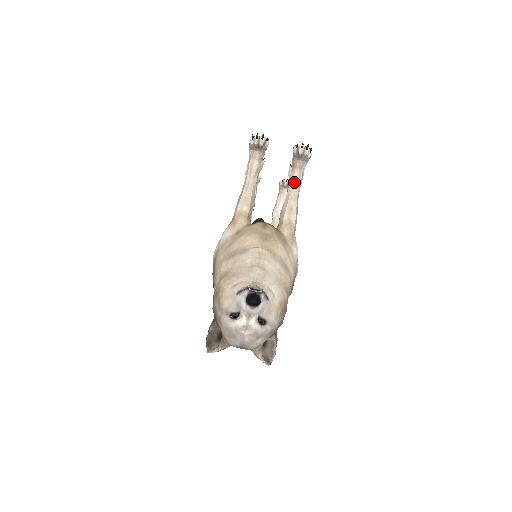
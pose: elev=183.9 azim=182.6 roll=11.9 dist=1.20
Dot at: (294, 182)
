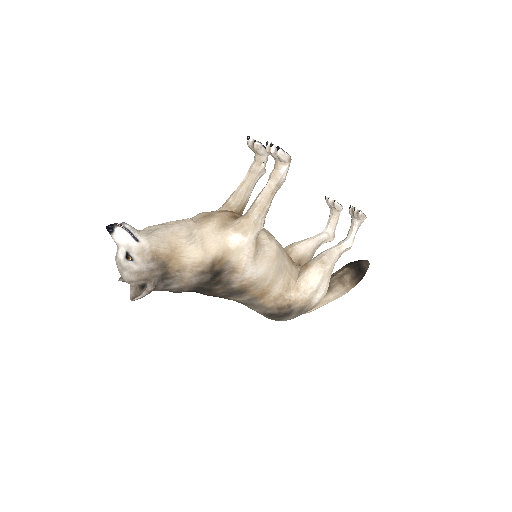
Dot at: (268, 180)
